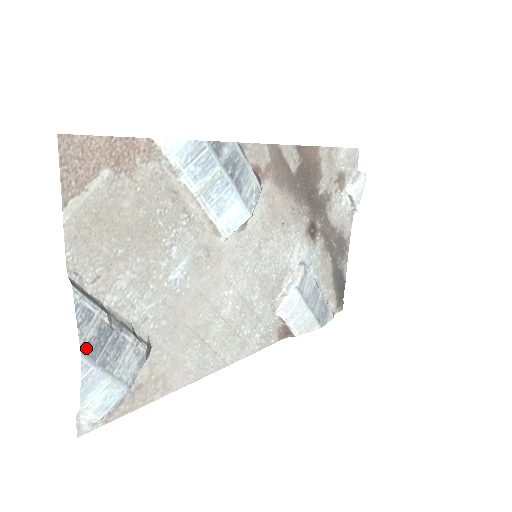
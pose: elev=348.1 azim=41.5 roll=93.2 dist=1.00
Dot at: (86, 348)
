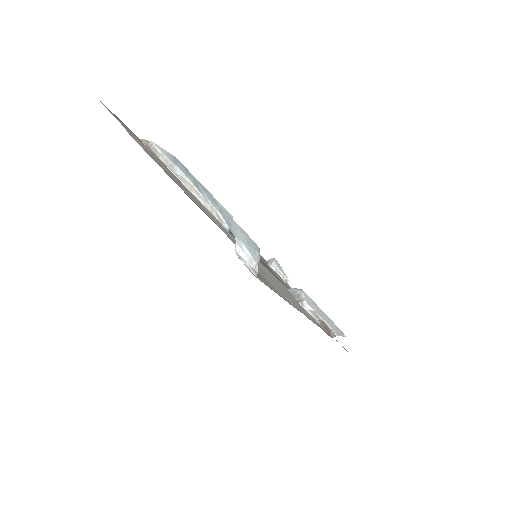
Dot at: occluded
